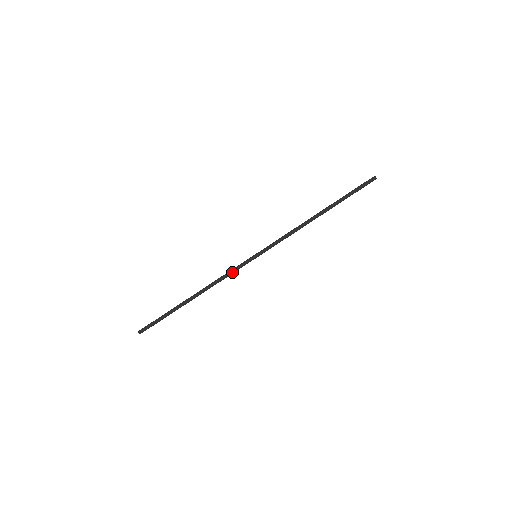
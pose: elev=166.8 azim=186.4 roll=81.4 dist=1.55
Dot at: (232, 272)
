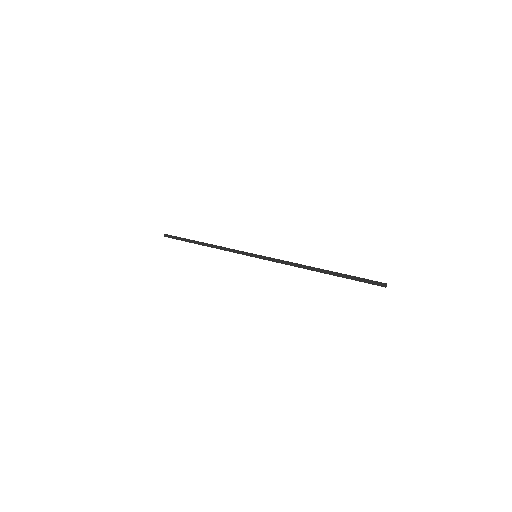
Dot at: (234, 252)
